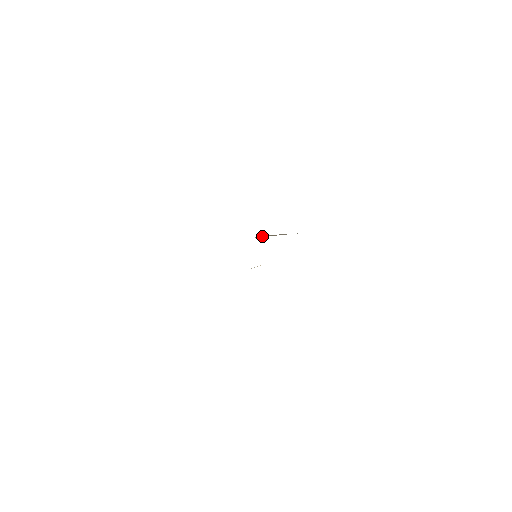
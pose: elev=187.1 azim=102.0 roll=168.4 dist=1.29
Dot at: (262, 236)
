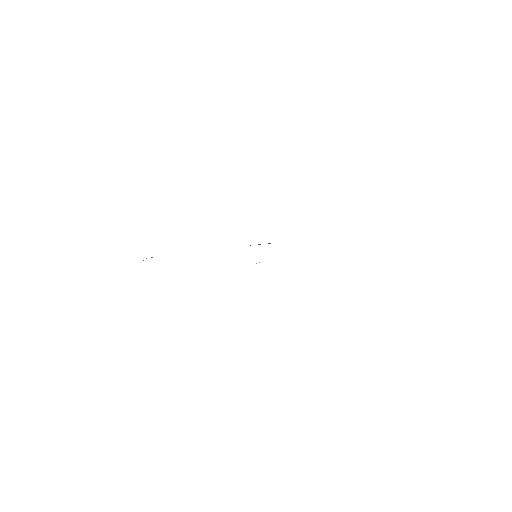
Dot at: occluded
